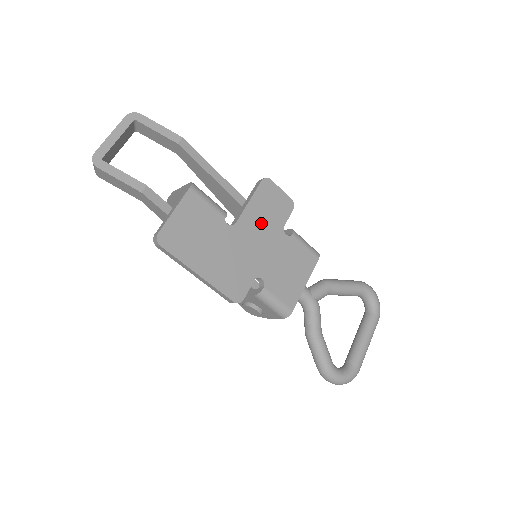
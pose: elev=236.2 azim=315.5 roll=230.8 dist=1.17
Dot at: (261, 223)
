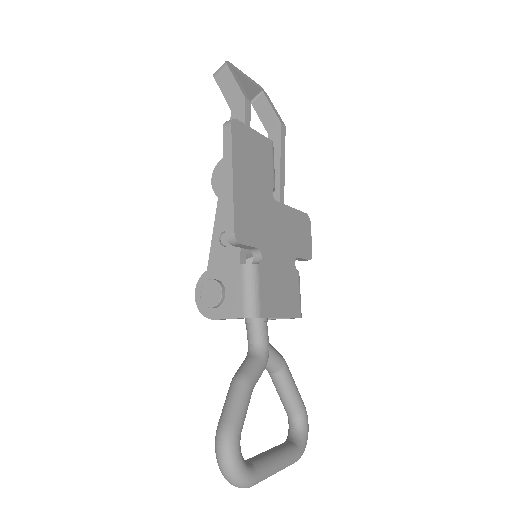
Dot at: (288, 230)
